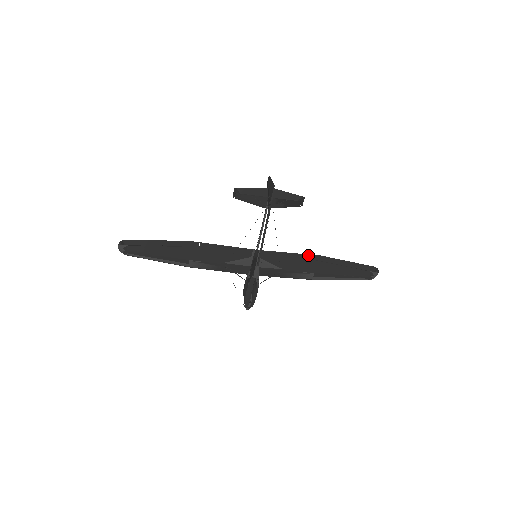
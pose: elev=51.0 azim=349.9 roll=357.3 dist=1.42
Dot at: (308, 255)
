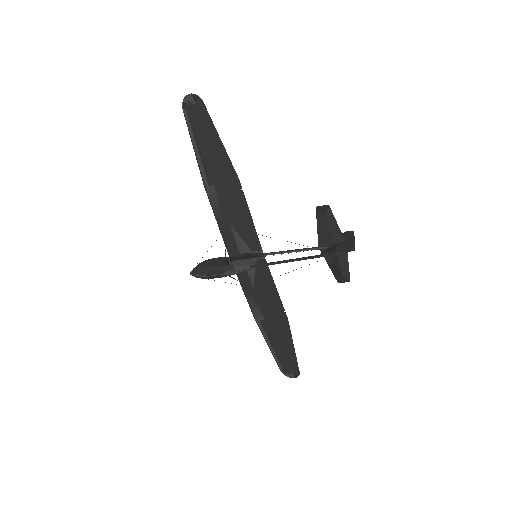
Dot at: (283, 307)
